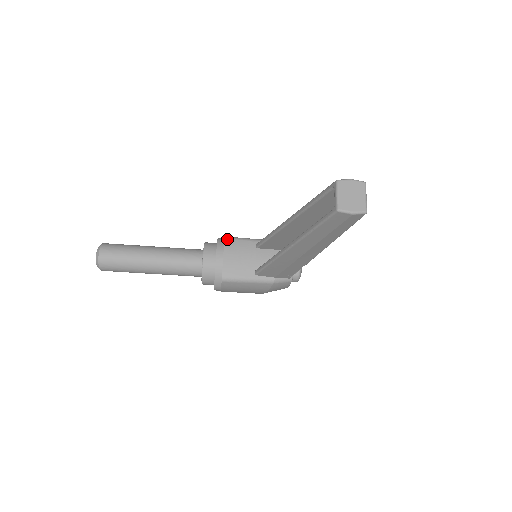
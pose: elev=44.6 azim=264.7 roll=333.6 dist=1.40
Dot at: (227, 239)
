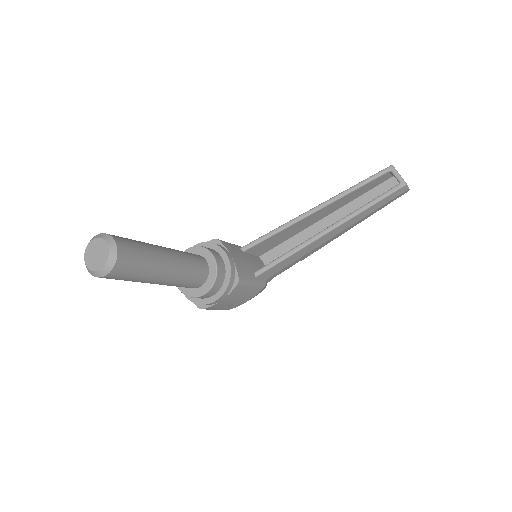
Dot at: (221, 240)
